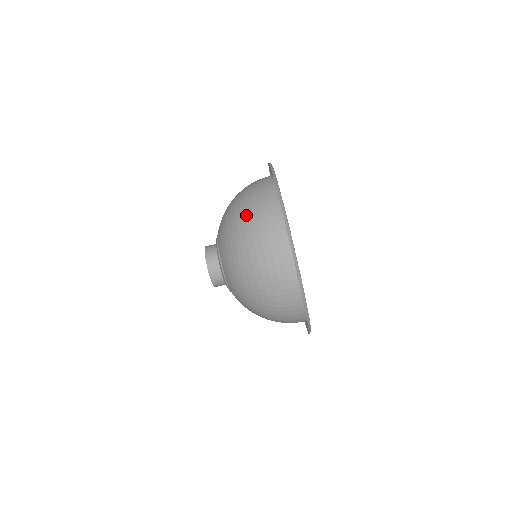
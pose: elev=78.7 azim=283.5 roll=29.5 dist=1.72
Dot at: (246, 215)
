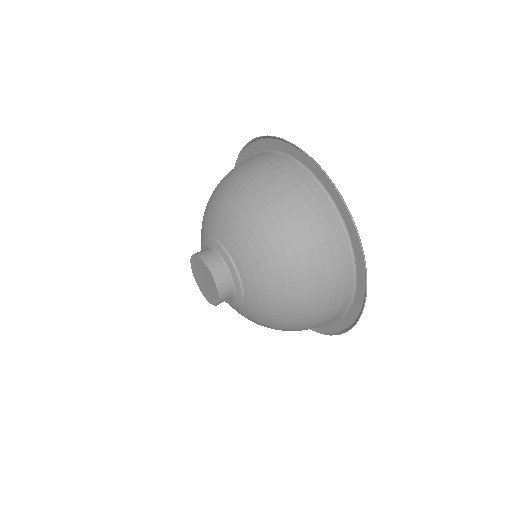
Dot at: (222, 179)
